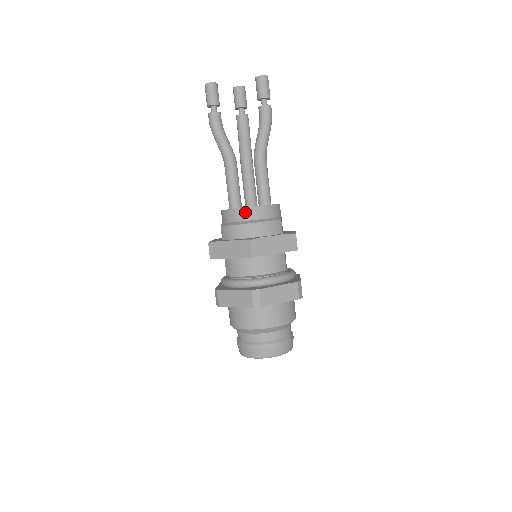
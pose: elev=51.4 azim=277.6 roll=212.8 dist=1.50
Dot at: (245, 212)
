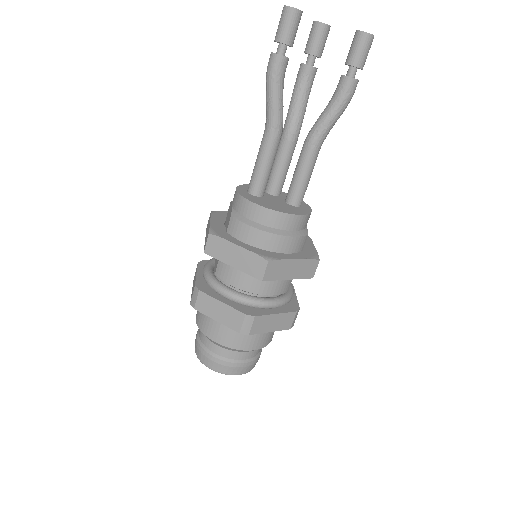
Dot at: (272, 216)
